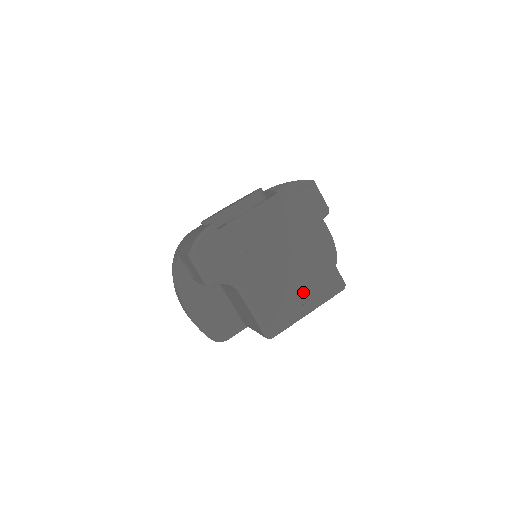
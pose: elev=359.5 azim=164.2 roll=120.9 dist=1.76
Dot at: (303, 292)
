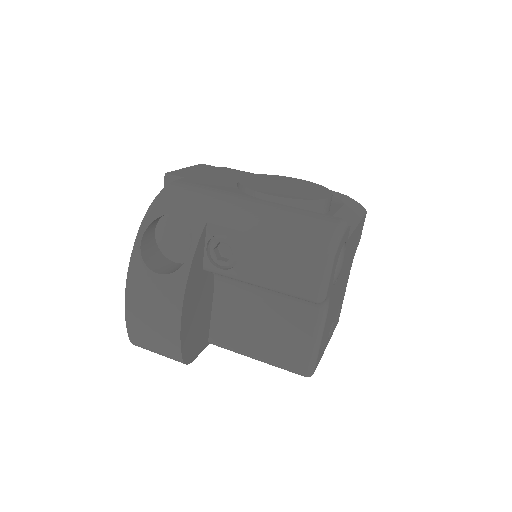
Dot at: (332, 324)
